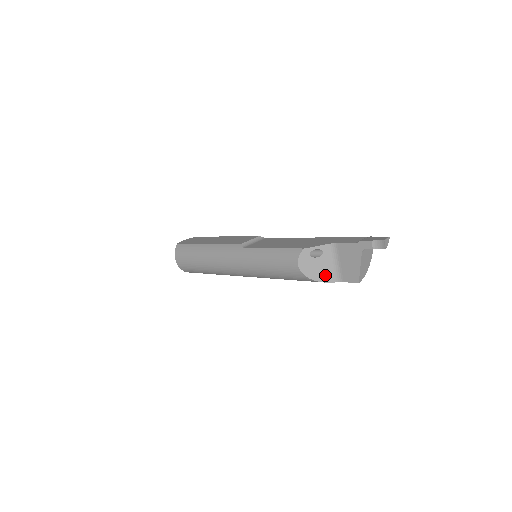
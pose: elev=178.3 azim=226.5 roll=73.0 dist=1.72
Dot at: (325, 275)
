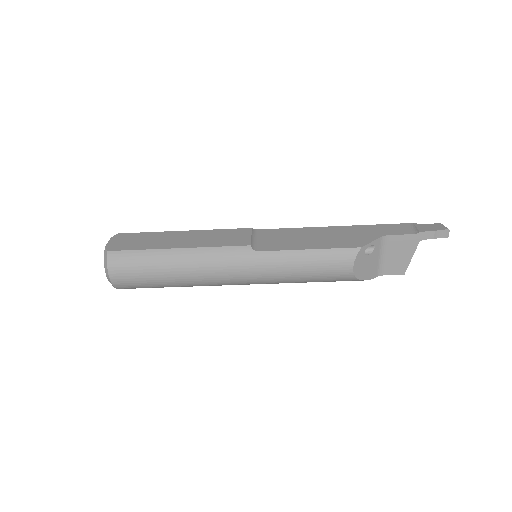
Dot at: (371, 272)
